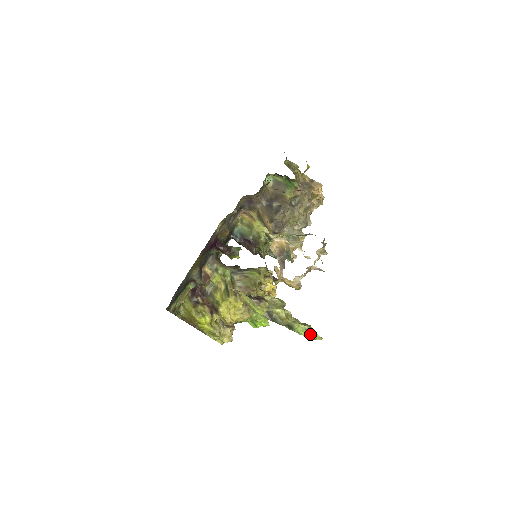
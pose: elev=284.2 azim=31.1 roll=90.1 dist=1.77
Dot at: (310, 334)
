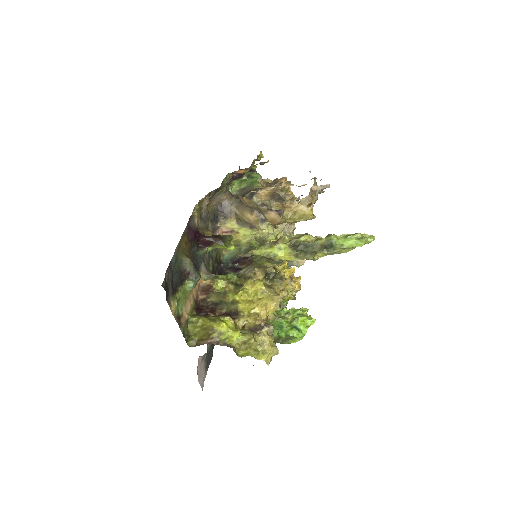
Dot at: (356, 237)
